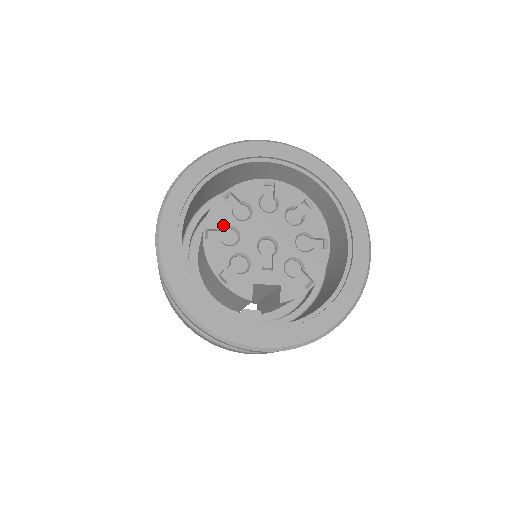
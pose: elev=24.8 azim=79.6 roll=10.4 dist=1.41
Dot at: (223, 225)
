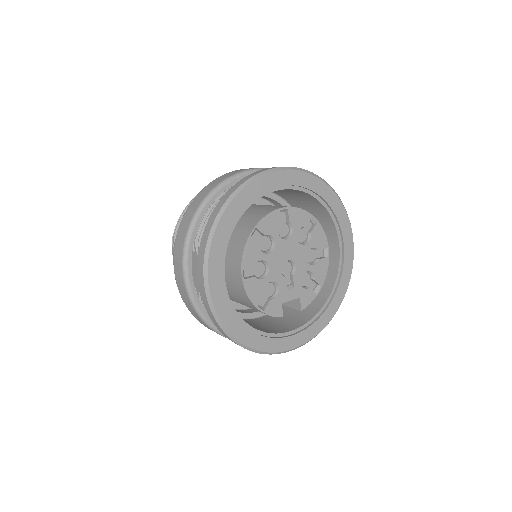
Dot at: (255, 262)
